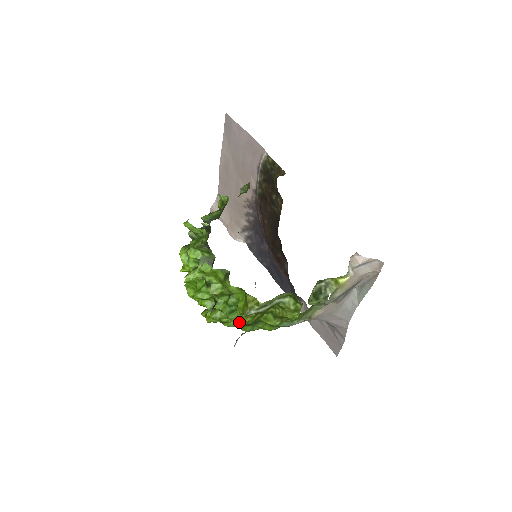
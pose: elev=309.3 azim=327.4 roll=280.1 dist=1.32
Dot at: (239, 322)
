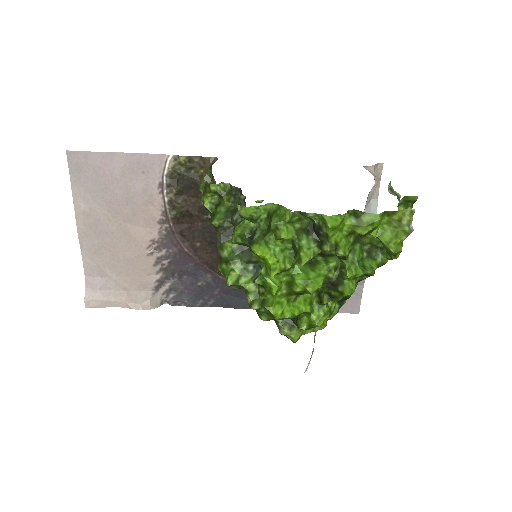
Dot at: (338, 303)
